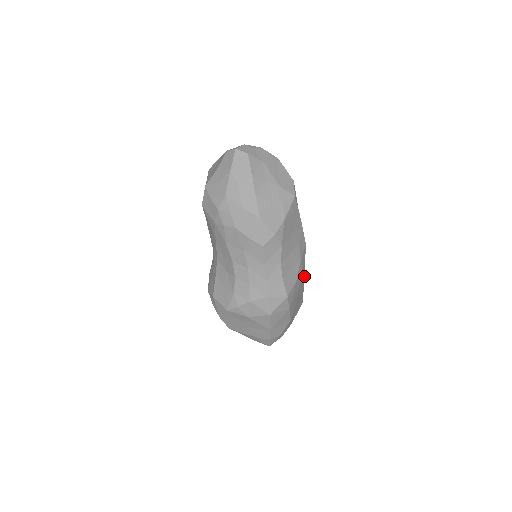
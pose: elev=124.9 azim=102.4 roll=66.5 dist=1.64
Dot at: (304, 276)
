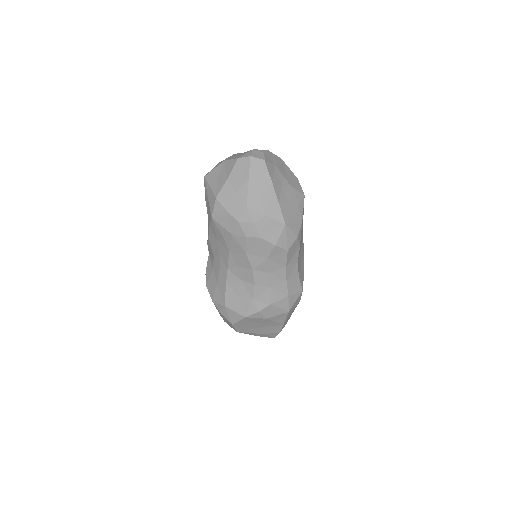
Dot at: occluded
